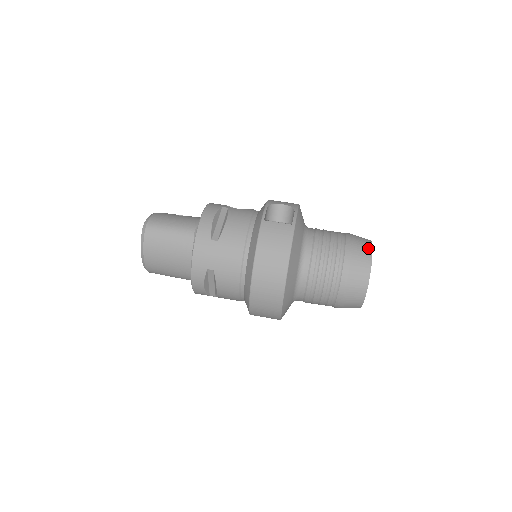
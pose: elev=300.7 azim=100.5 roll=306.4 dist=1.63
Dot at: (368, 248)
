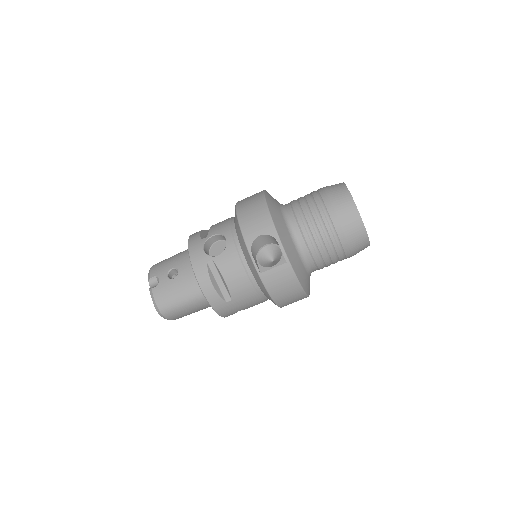
Dot at: (356, 218)
